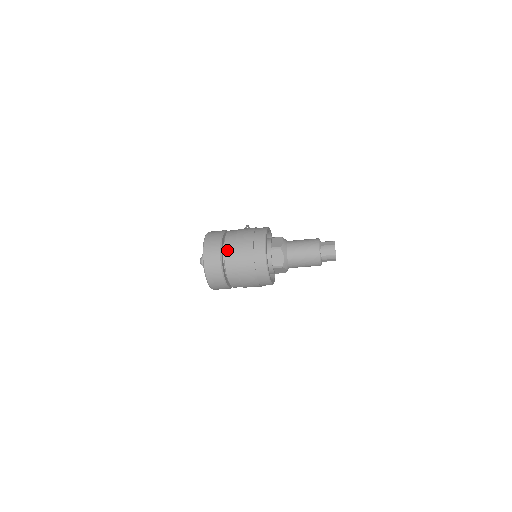
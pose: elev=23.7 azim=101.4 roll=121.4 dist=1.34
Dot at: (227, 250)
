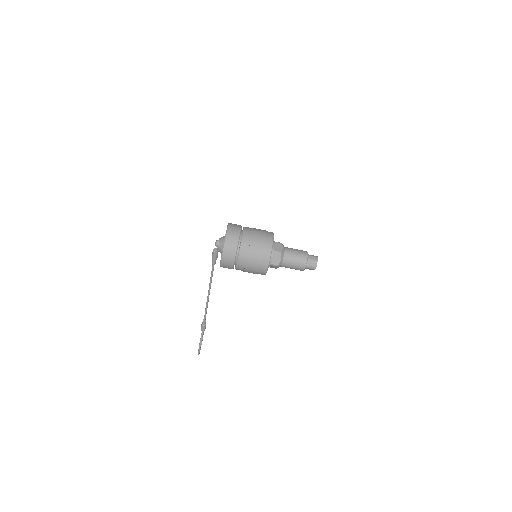
Dot at: (246, 228)
